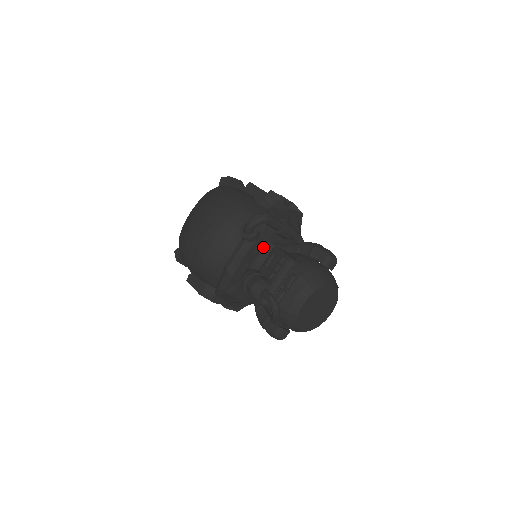
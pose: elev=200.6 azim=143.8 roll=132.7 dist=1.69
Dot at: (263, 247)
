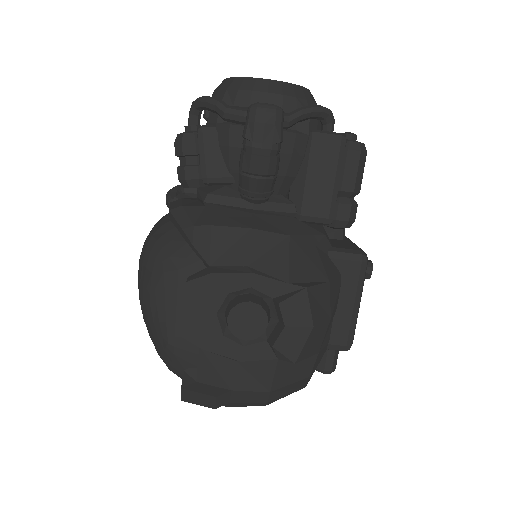
Dot at: occluded
